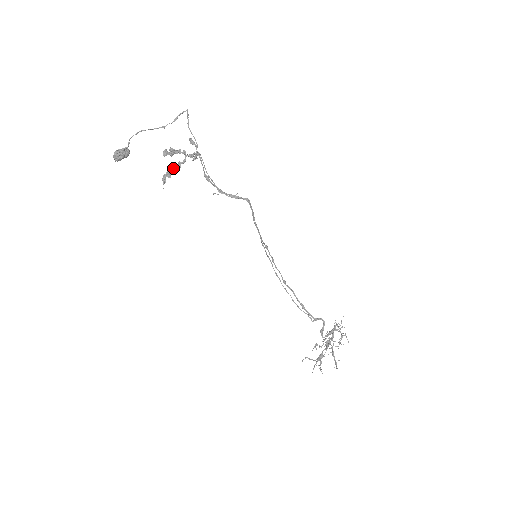
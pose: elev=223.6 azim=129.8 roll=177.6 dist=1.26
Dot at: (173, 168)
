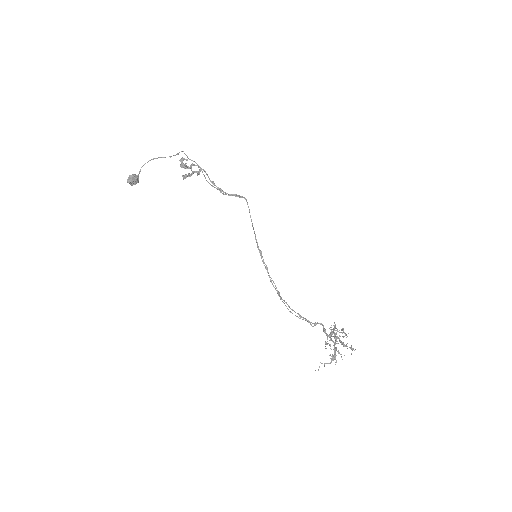
Dot at: occluded
